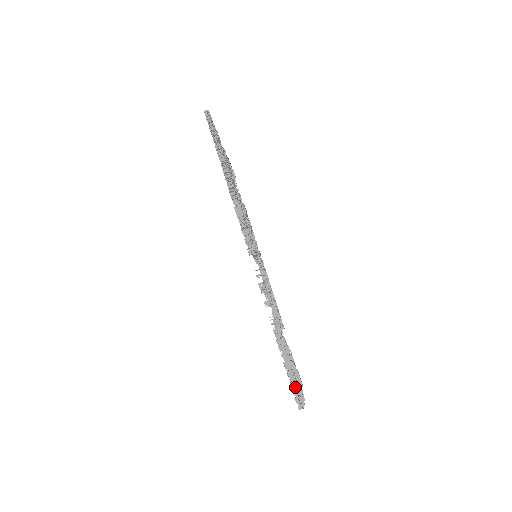
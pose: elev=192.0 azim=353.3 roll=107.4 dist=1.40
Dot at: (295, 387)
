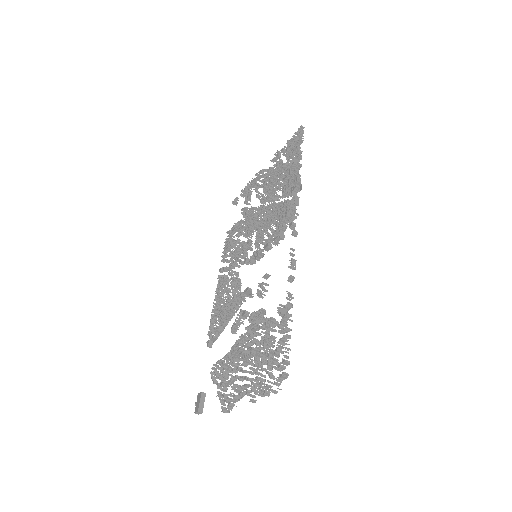
Dot at: (288, 363)
